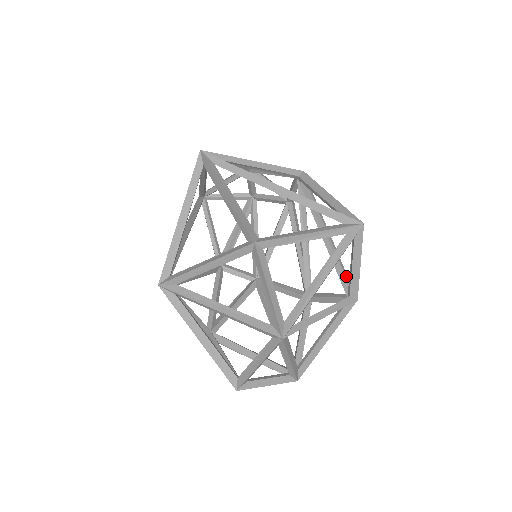
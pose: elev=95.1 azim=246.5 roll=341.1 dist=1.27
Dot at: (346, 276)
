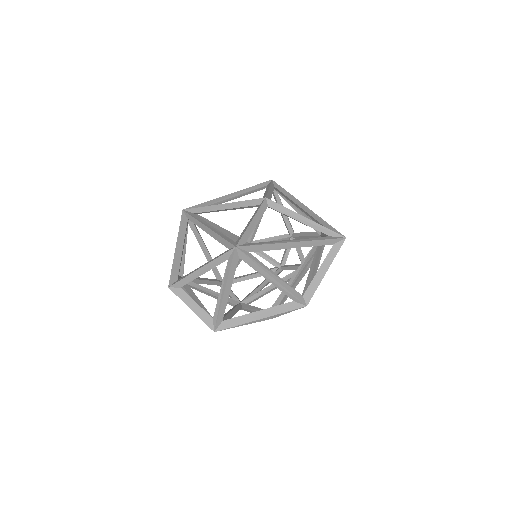
Dot at: occluded
